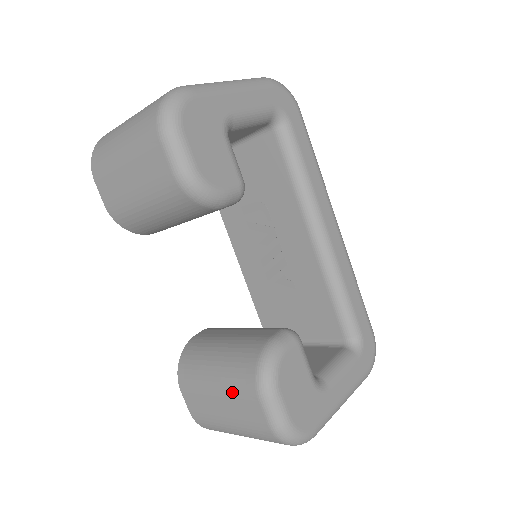
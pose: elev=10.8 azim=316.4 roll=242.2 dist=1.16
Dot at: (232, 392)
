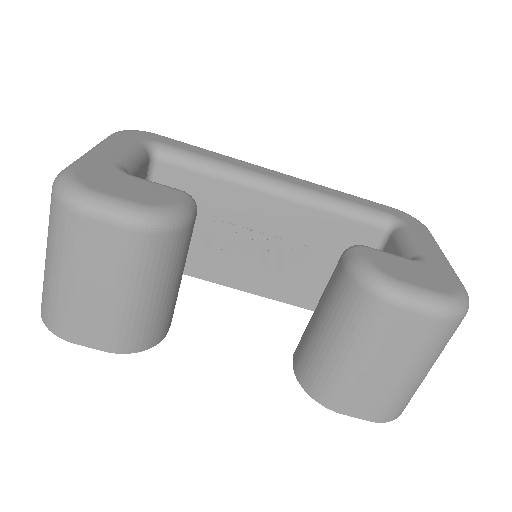
Dot at: (376, 339)
